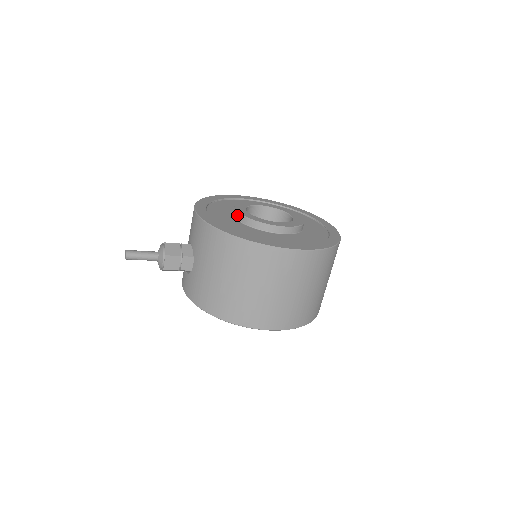
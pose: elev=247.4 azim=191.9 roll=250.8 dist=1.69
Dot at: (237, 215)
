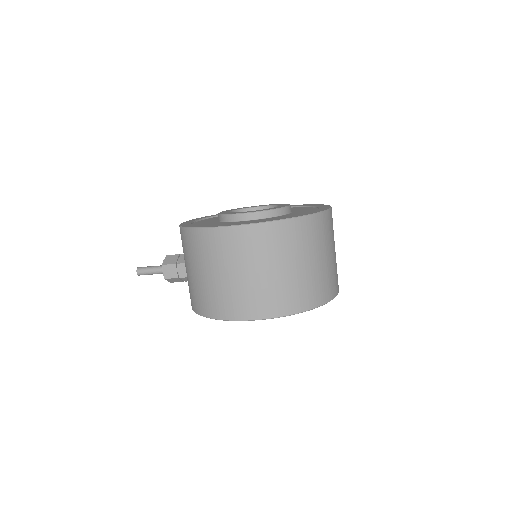
Dot at: occluded
